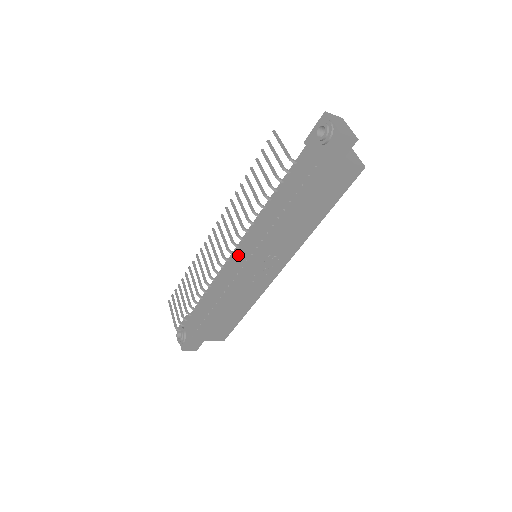
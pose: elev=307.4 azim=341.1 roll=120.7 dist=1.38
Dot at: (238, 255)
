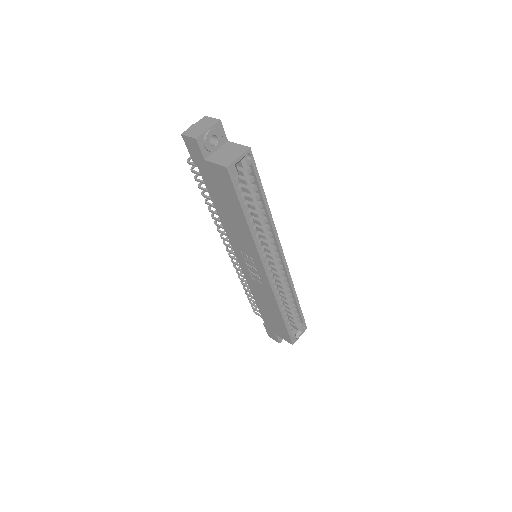
Dot at: occluded
